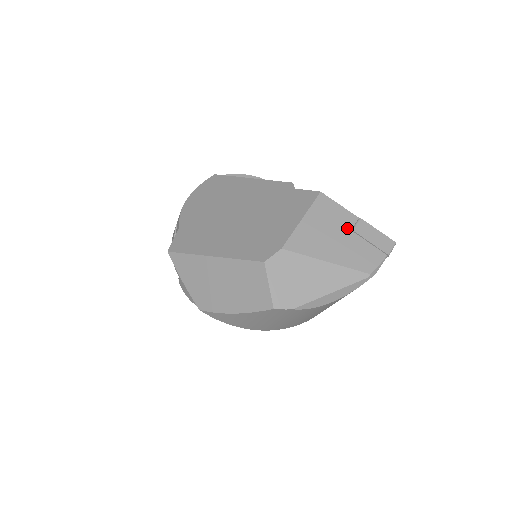
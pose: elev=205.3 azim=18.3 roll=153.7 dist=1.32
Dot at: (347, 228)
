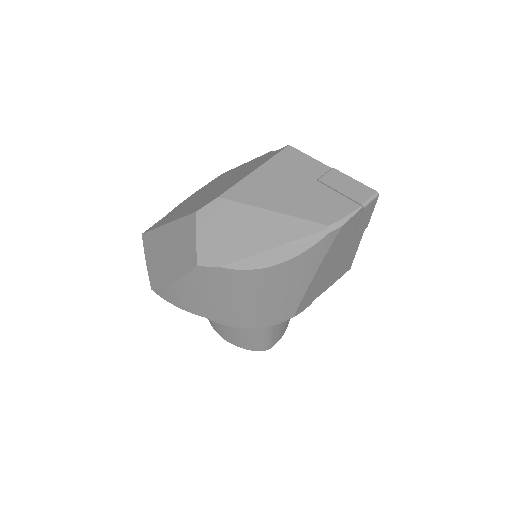
Dot at: (311, 178)
